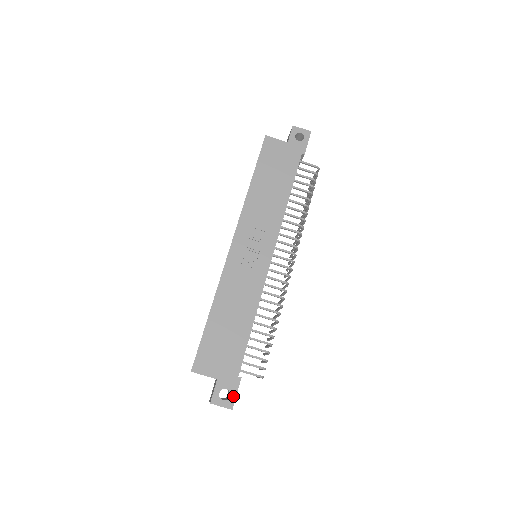
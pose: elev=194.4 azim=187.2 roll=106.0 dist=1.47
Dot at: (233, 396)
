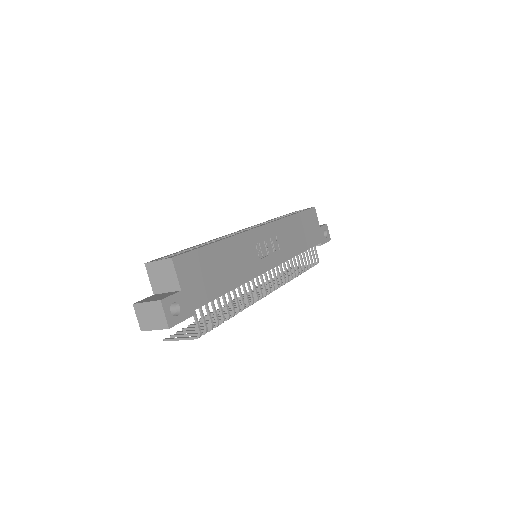
Dot at: (179, 319)
